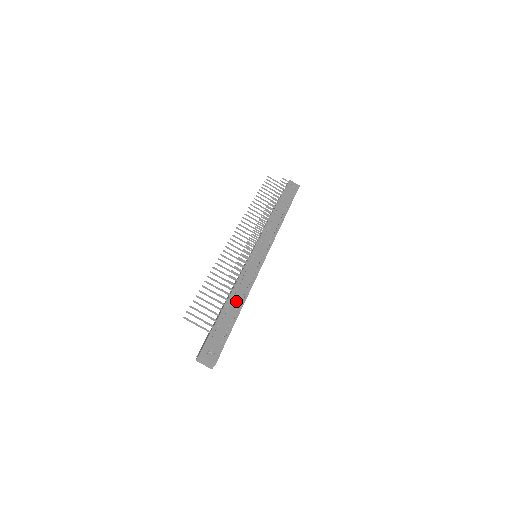
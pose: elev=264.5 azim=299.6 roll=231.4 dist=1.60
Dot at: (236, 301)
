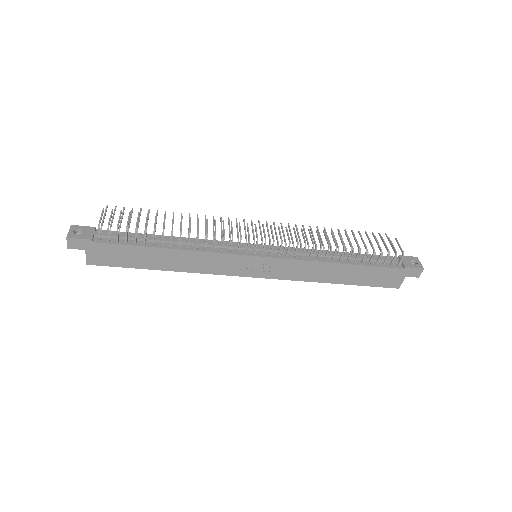
Dot at: occluded
